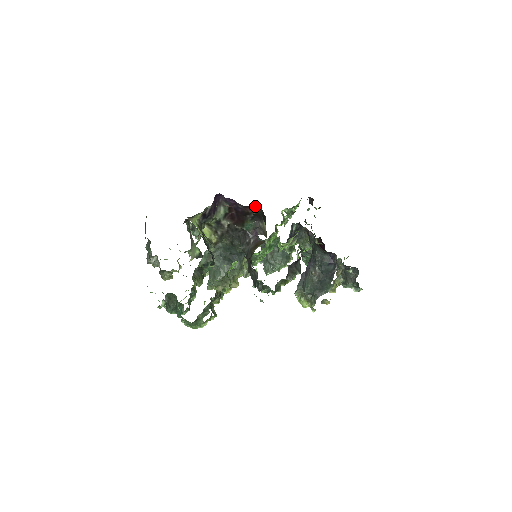
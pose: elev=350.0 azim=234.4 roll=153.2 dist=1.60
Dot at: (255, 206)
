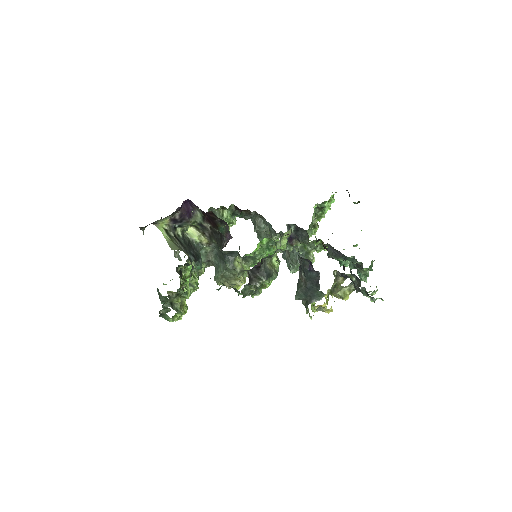
Dot at: (212, 212)
